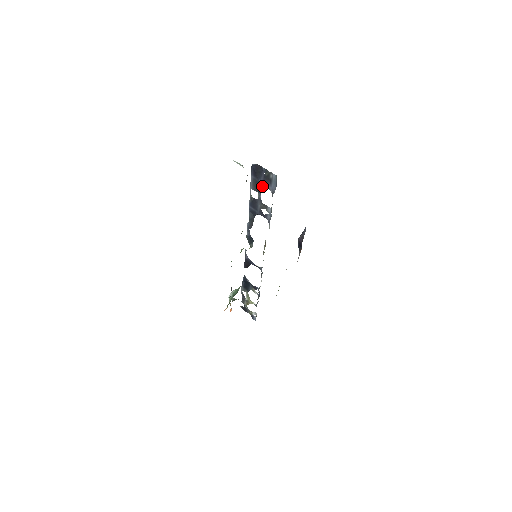
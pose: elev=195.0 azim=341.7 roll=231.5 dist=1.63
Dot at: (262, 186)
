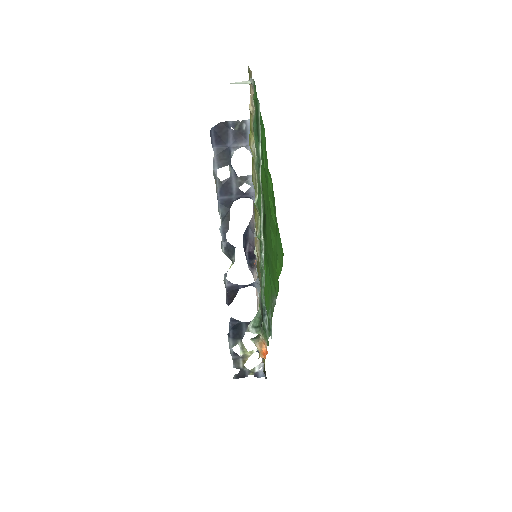
Dot at: (233, 151)
